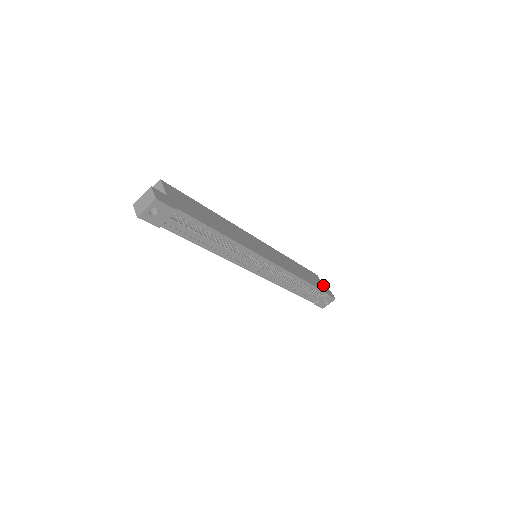
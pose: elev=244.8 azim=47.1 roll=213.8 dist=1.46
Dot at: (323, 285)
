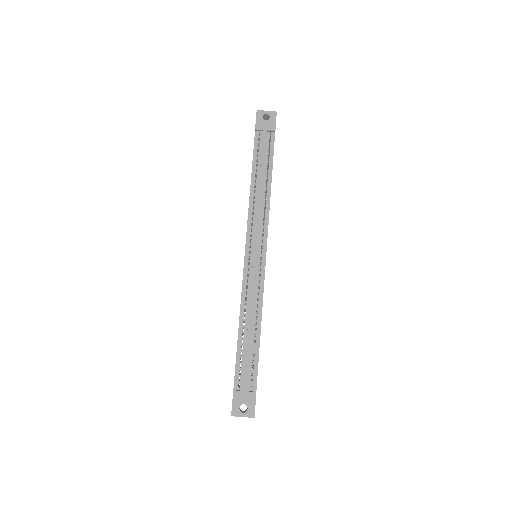
Dot at: occluded
